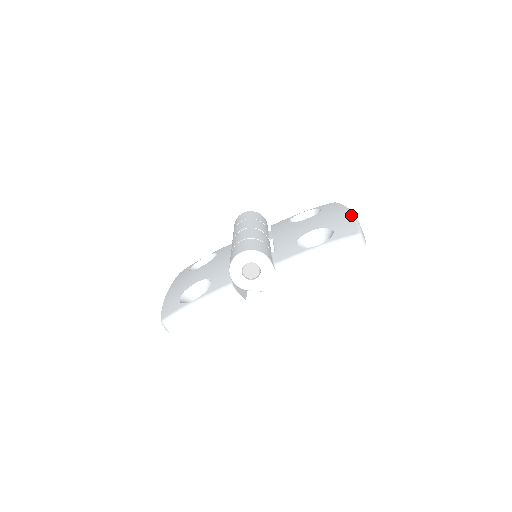
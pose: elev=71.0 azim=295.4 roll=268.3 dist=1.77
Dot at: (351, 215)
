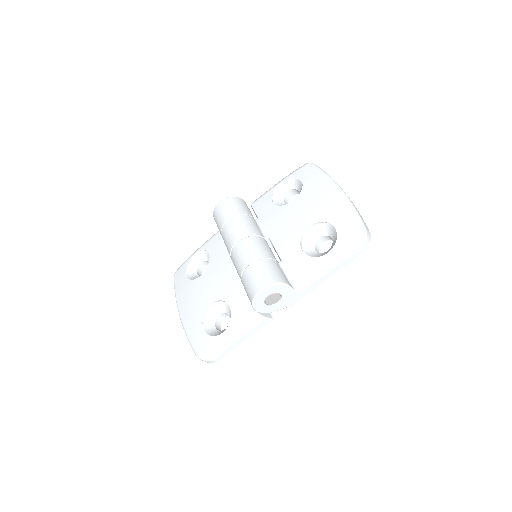
Dot at: (342, 196)
